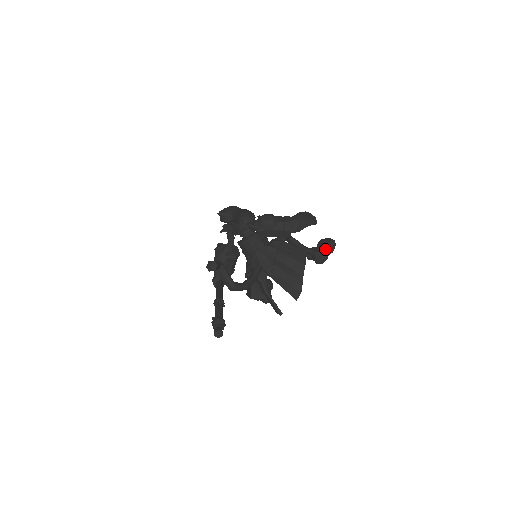
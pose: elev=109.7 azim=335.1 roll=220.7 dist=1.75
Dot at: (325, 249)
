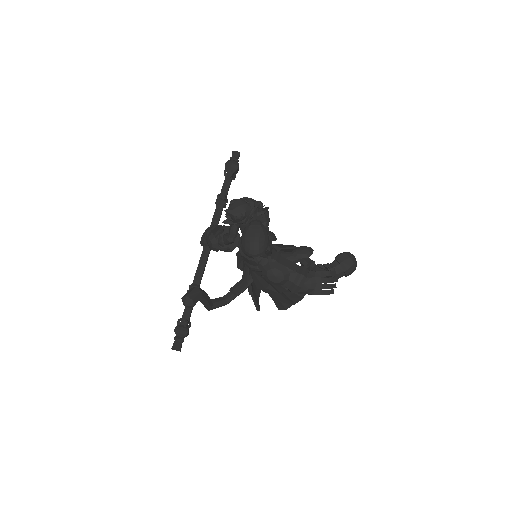
Dot at: (339, 272)
